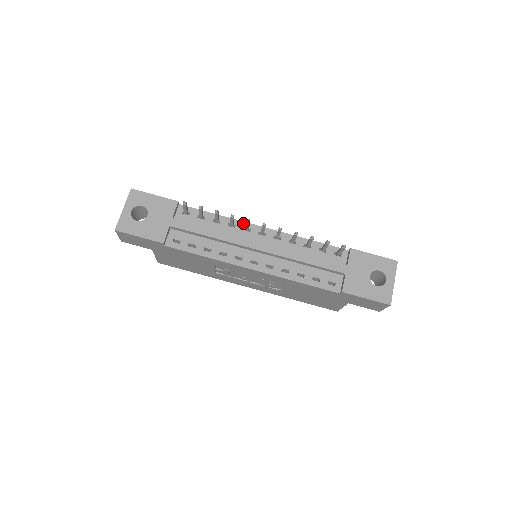
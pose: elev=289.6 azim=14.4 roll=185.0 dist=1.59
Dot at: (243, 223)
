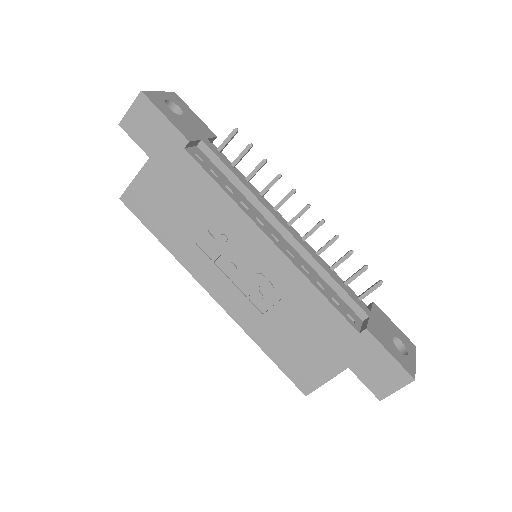
Dot at: (271, 205)
